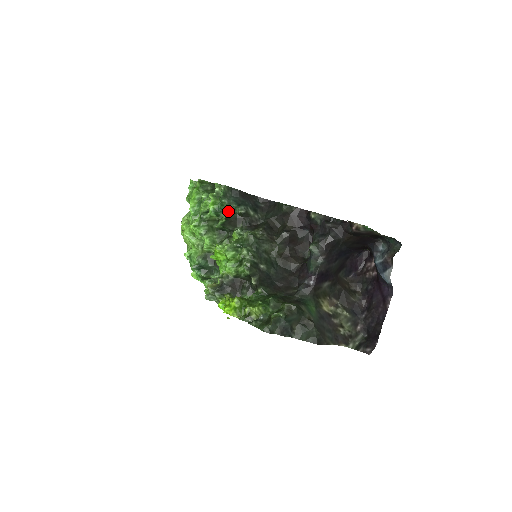
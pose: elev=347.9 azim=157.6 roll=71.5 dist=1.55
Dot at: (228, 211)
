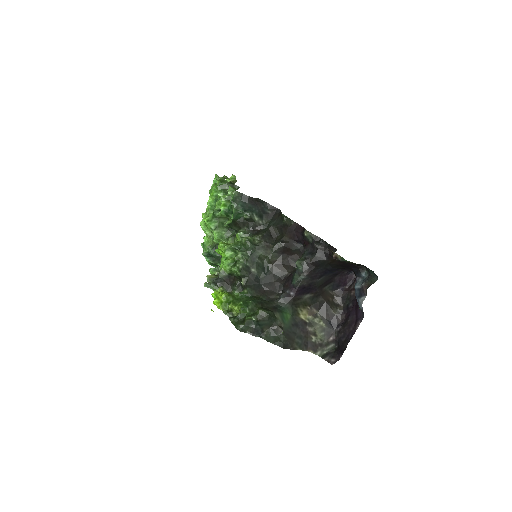
Dot at: (235, 215)
